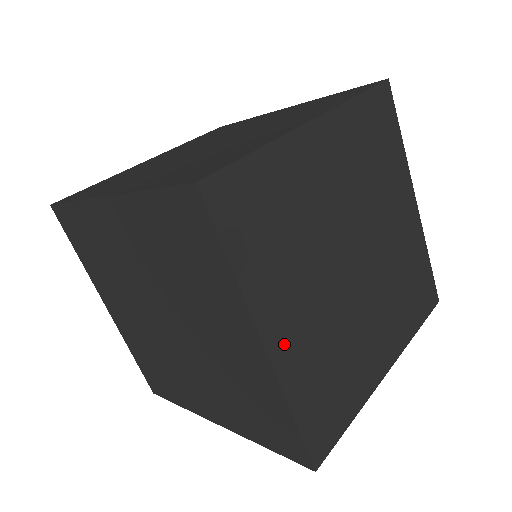
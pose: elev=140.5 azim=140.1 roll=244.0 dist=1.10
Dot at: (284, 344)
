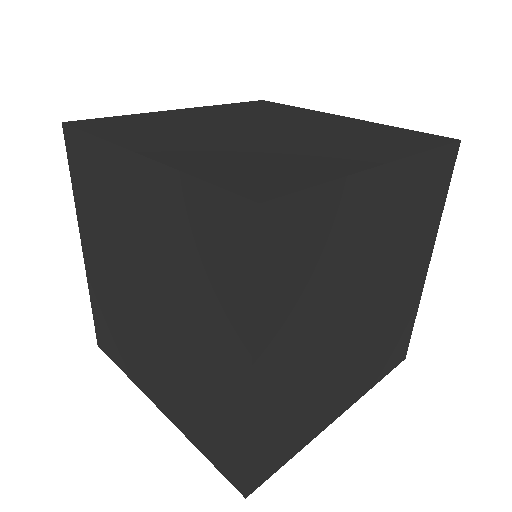
Dot at: (269, 379)
